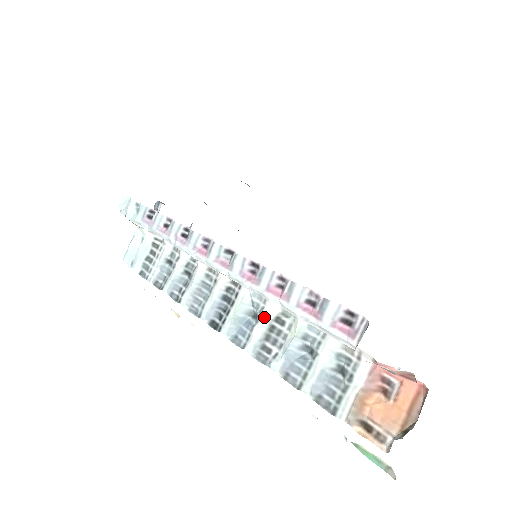
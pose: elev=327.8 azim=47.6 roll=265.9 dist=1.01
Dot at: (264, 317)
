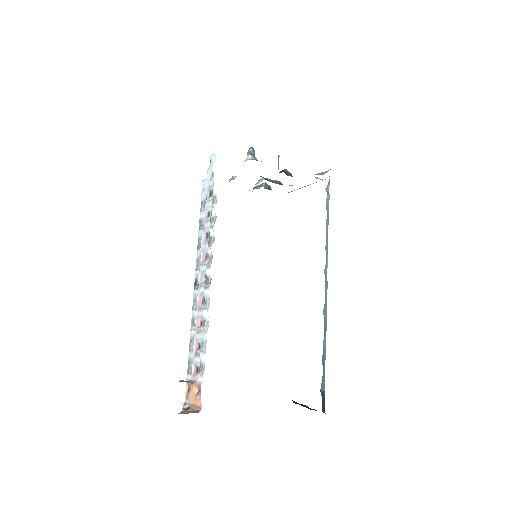
Dot at: occluded
